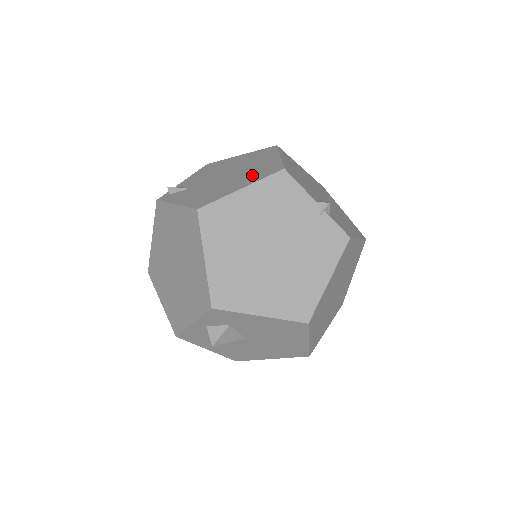
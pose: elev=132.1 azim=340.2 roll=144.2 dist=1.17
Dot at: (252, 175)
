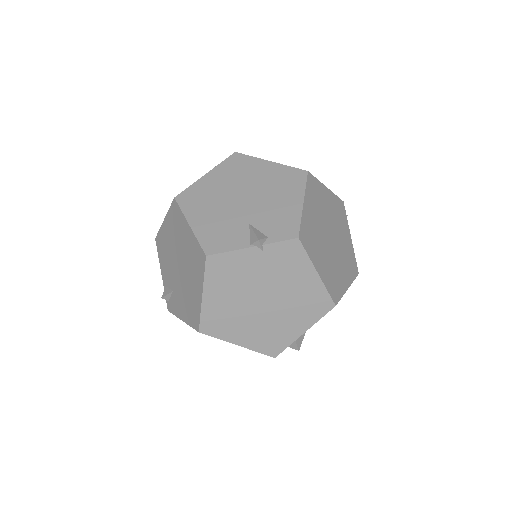
Dot at: (194, 269)
